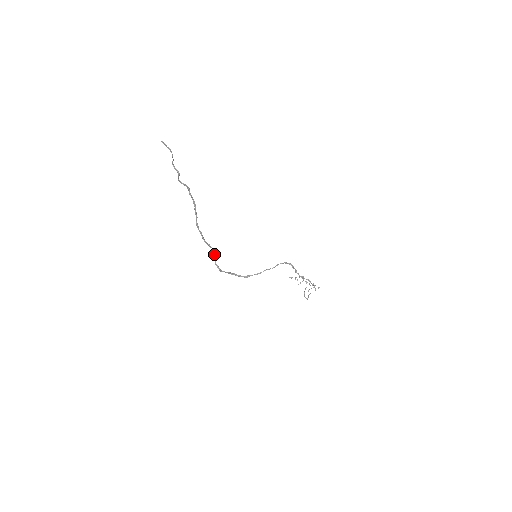
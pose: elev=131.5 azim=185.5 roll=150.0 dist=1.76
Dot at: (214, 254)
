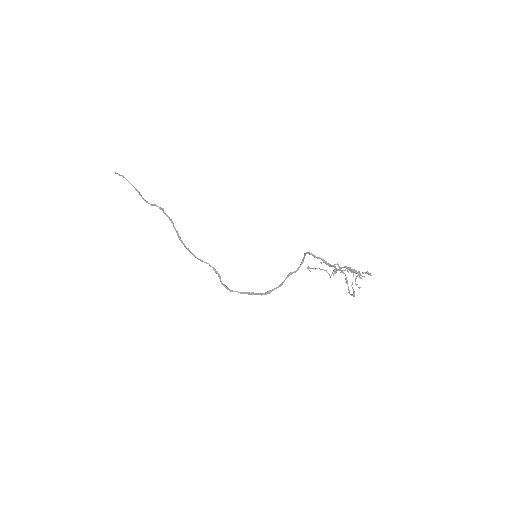
Dot at: (215, 271)
